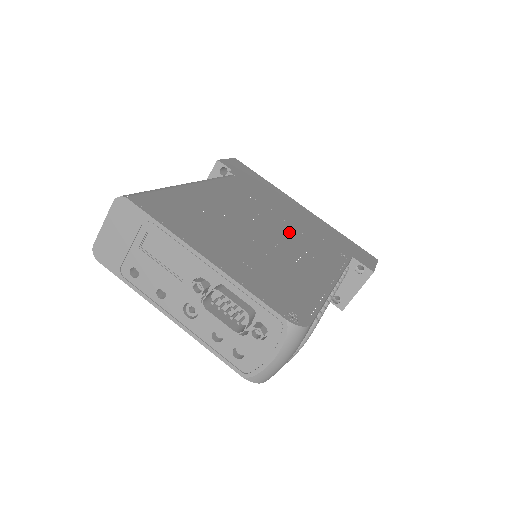
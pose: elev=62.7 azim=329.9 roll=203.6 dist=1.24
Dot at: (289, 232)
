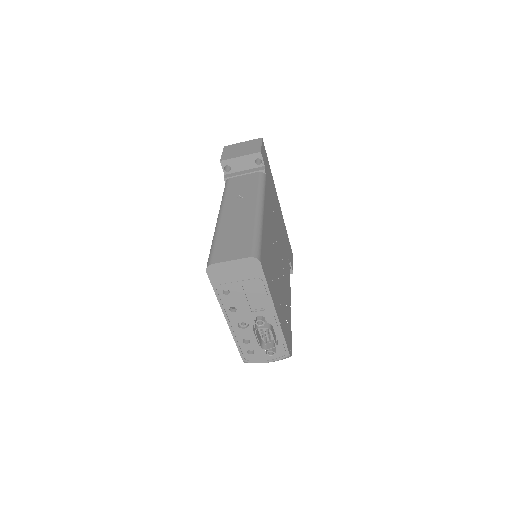
Dot at: (281, 249)
